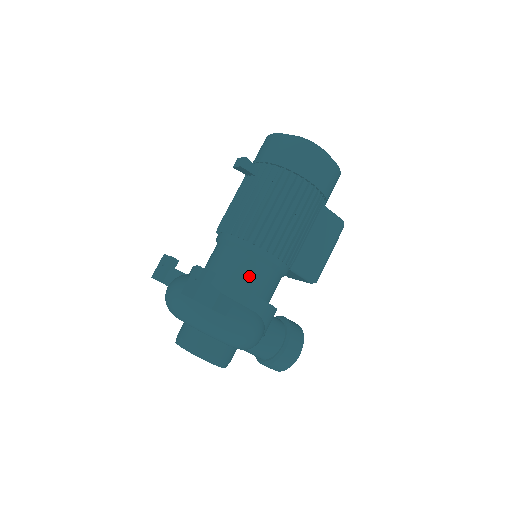
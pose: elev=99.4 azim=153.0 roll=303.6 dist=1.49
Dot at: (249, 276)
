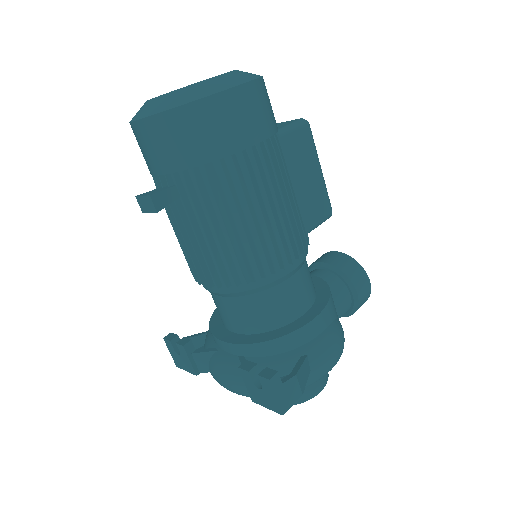
Dot at: (287, 305)
